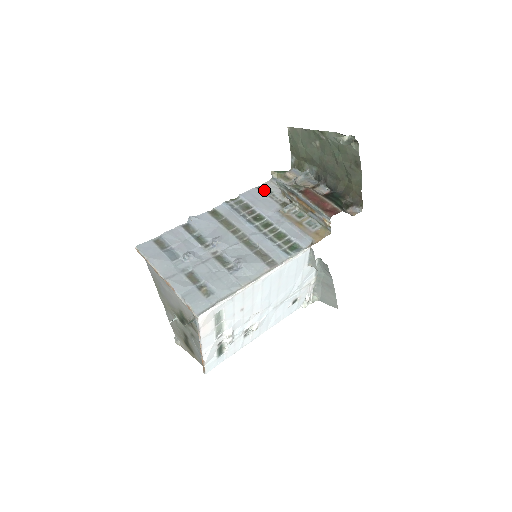
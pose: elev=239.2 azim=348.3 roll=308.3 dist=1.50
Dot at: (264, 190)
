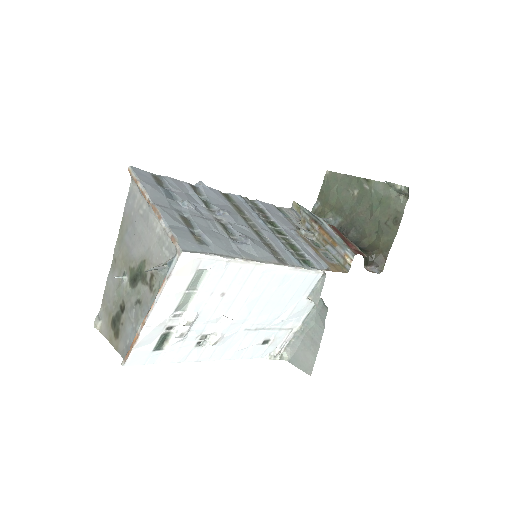
Dot at: (281, 211)
